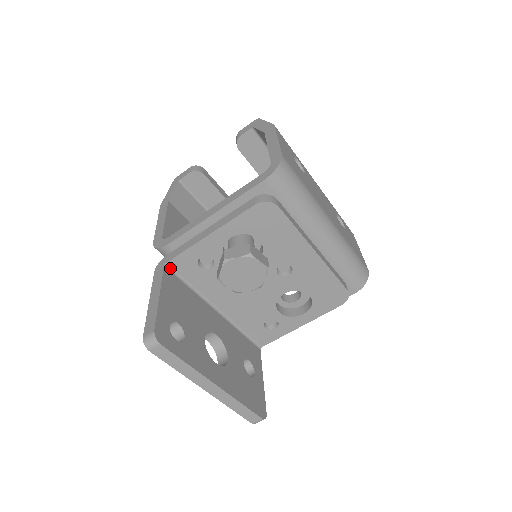
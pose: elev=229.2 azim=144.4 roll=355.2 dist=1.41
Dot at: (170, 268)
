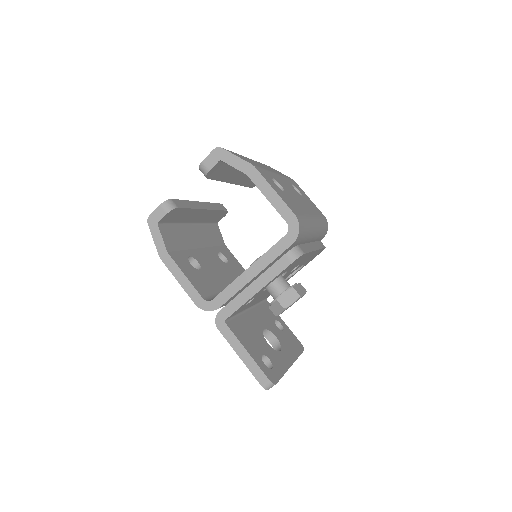
Dot at: (227, 320)
